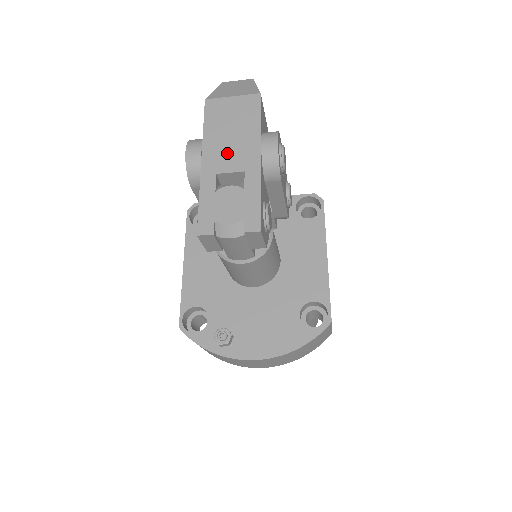
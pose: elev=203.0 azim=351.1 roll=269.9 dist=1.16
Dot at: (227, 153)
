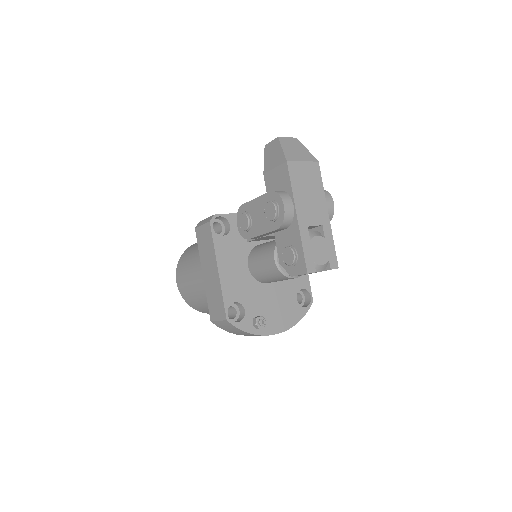
Dot at: (310, 210)
